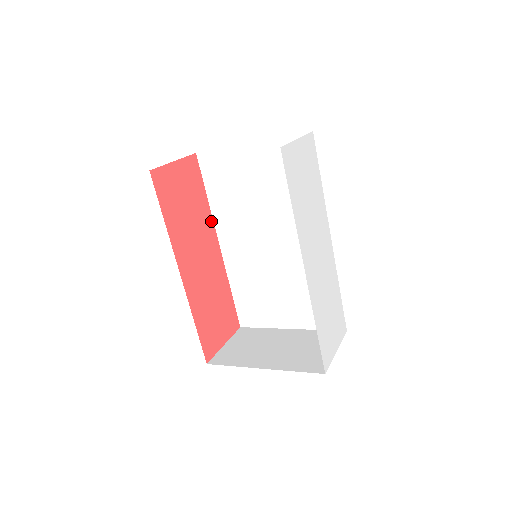
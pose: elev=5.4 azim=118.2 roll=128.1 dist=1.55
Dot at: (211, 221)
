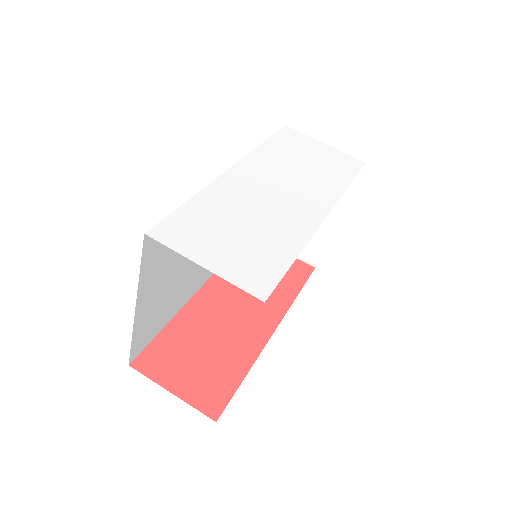
Dot at: (285, 308)
